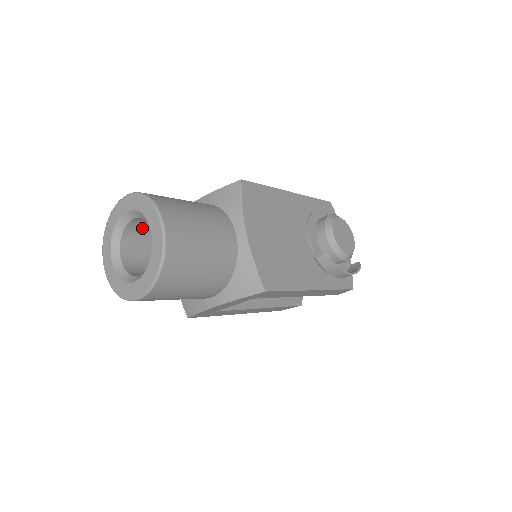
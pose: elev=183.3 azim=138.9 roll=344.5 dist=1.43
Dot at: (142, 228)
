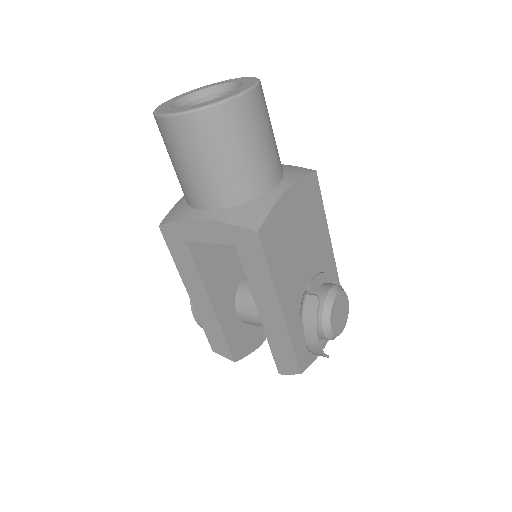
Dot at: occluded
